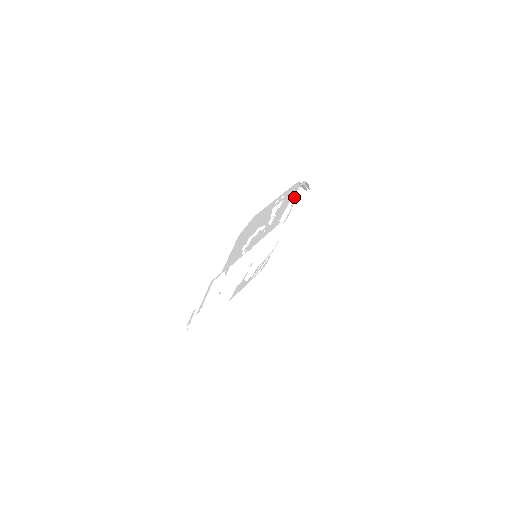
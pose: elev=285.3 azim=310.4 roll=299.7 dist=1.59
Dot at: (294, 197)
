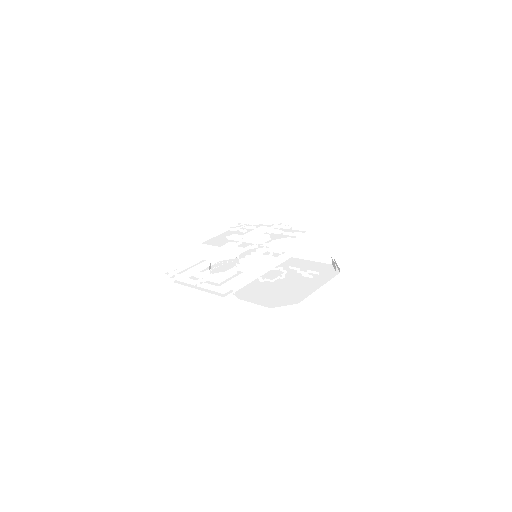
Dot at: (320, 256)
